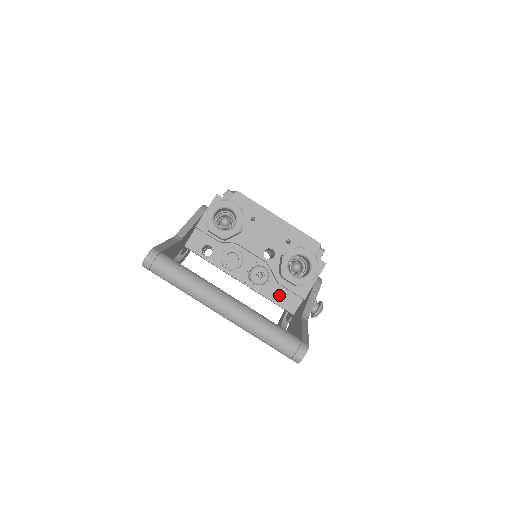
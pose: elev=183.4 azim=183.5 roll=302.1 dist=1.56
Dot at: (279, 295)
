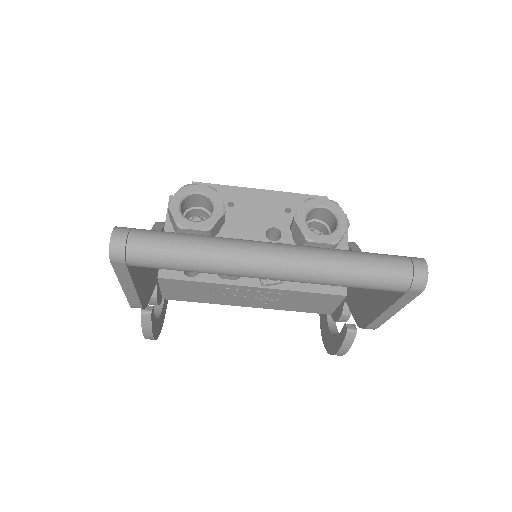
Dot at: occluded
